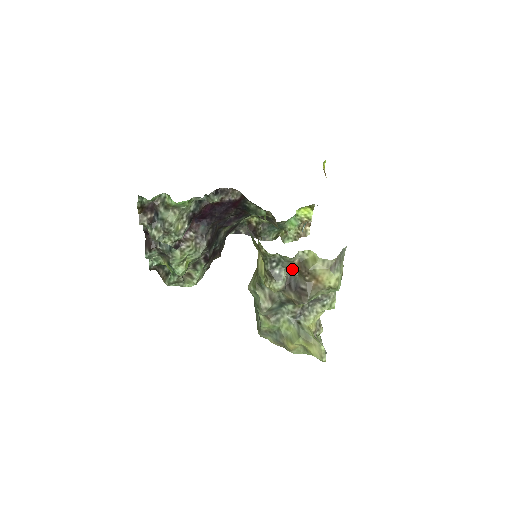
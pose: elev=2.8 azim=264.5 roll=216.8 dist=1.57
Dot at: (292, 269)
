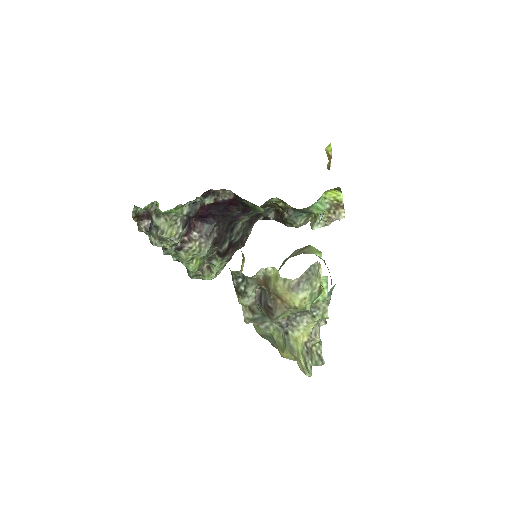
Dot at: (260, 285)
